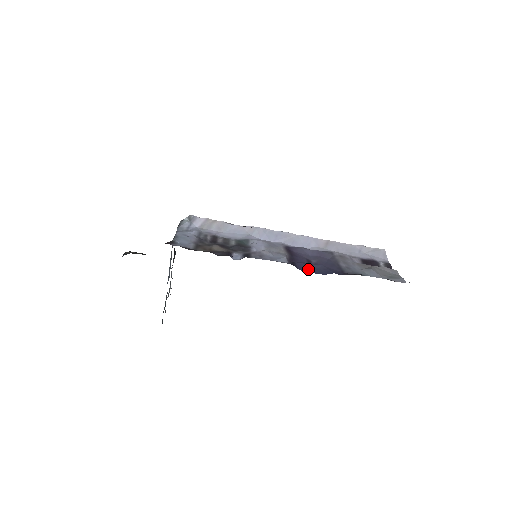
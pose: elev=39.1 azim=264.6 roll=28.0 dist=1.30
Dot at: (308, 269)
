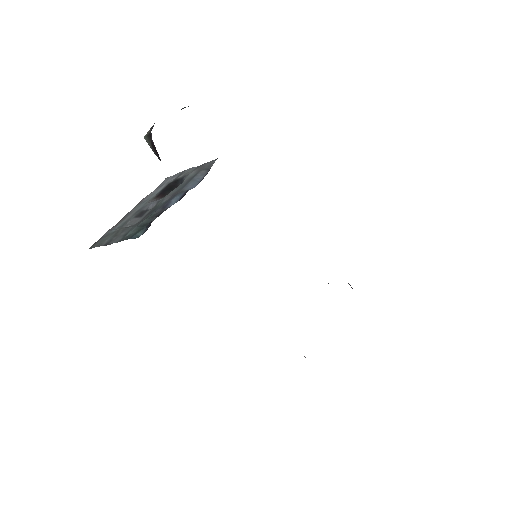
Dot at: occluded
